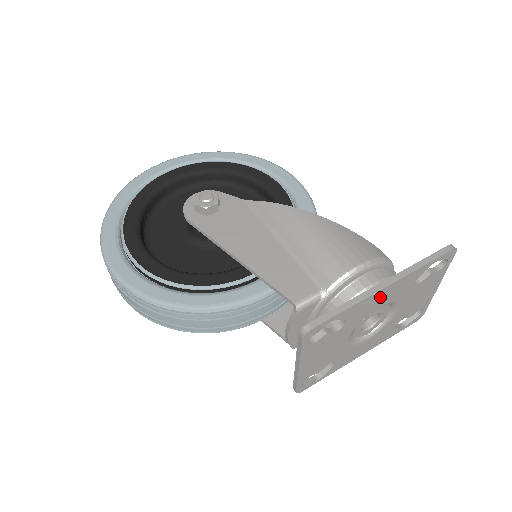
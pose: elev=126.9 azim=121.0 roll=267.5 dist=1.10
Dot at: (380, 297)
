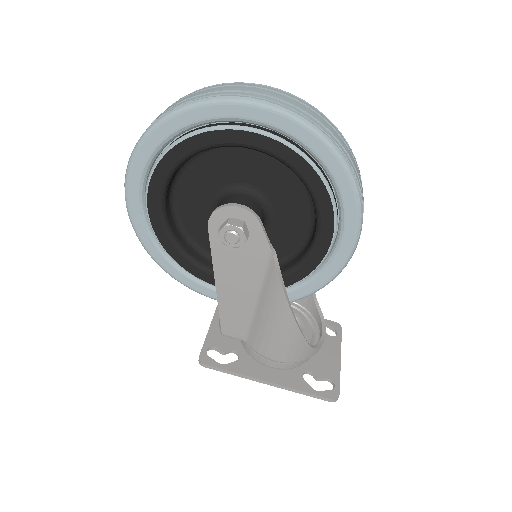
Dot at: (266, 374)
